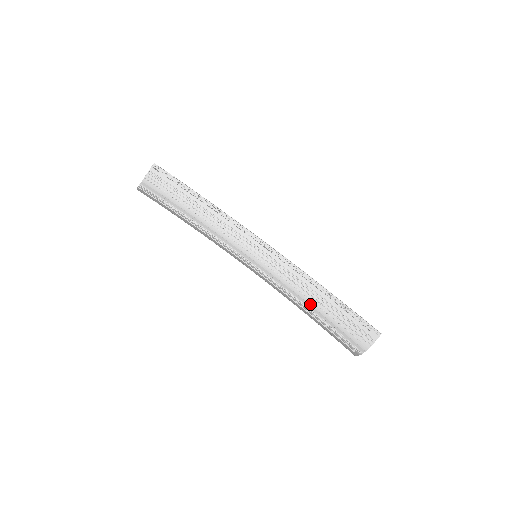
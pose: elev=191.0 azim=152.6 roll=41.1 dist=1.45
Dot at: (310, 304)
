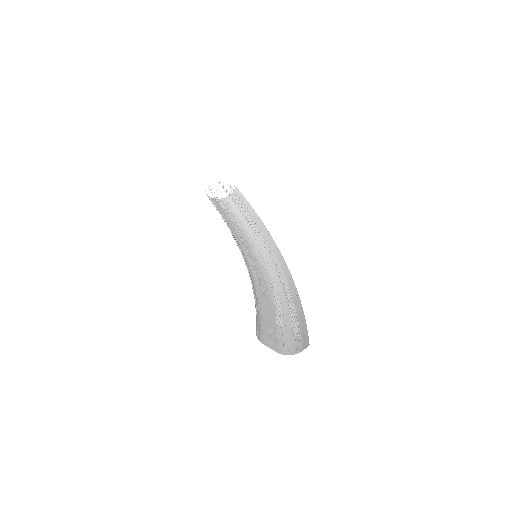
Dot at: (283, 309)
